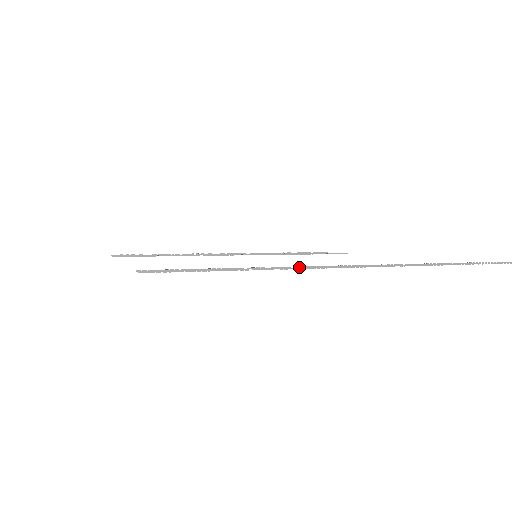
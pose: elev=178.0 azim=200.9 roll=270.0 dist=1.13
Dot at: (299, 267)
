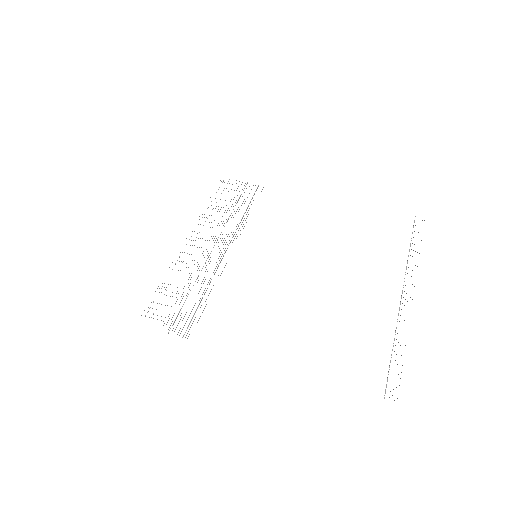
Dot at: occluded
